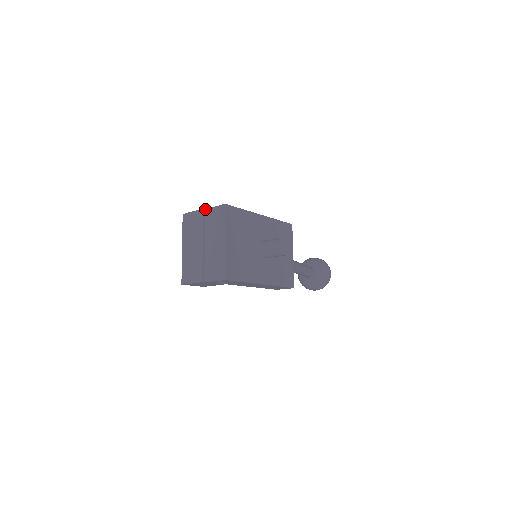
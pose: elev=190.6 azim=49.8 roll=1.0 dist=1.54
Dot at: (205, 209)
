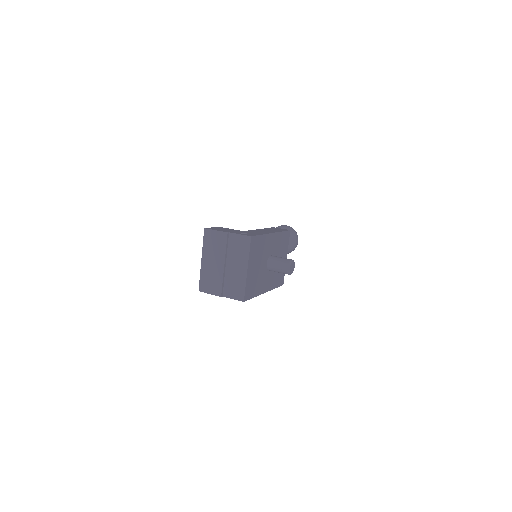
Dot at: (229, 232)
